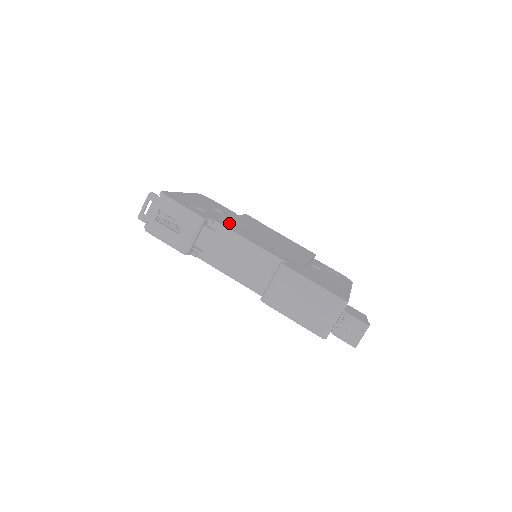
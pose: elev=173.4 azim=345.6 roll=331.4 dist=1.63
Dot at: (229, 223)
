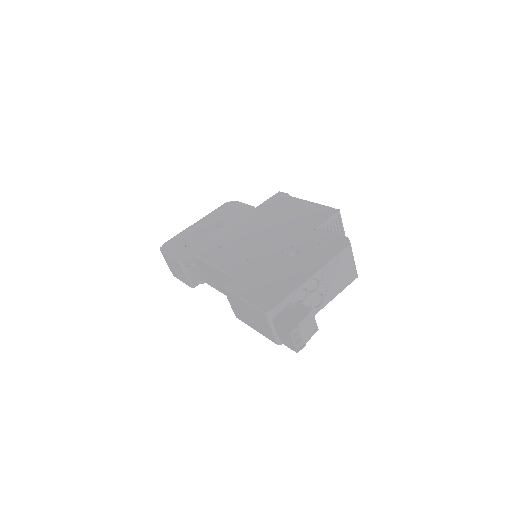
Dot at: (216, 243)
